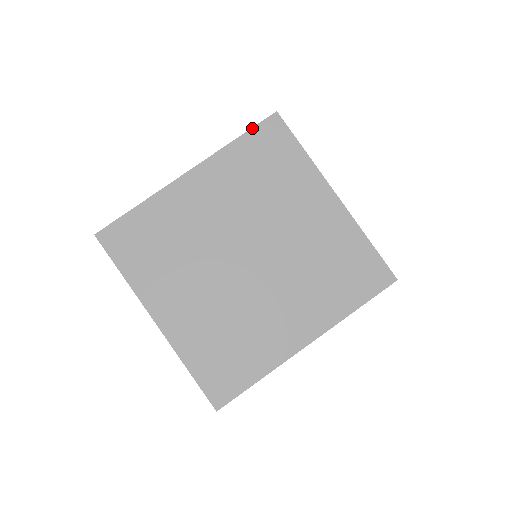
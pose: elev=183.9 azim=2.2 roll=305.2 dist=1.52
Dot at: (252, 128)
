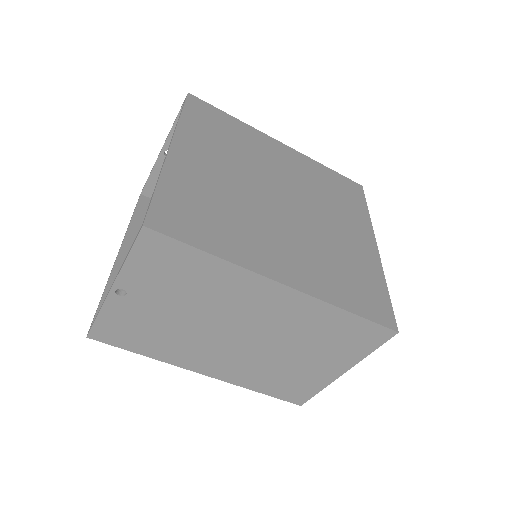
Dot at: occluded
